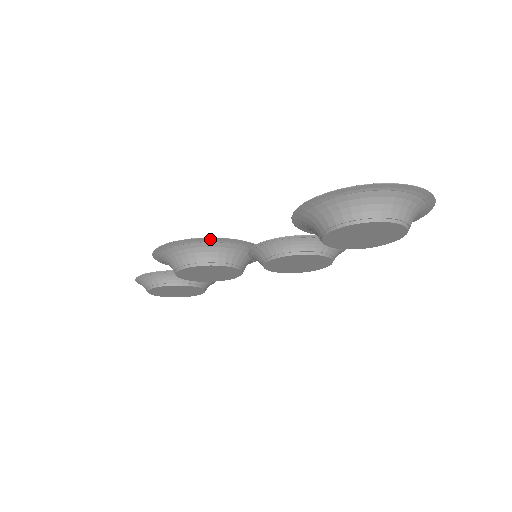
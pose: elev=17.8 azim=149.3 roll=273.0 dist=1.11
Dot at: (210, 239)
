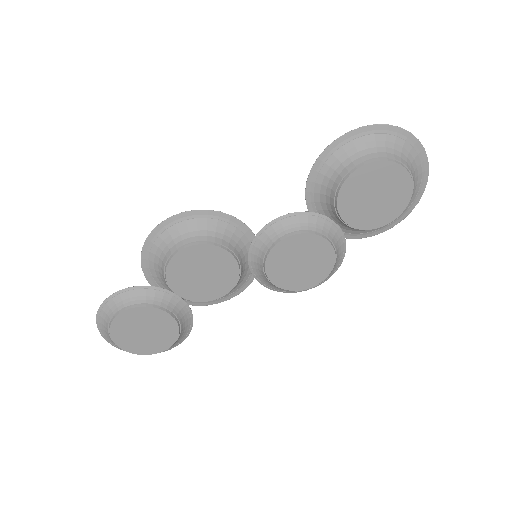
Dot at: (218, 214)
